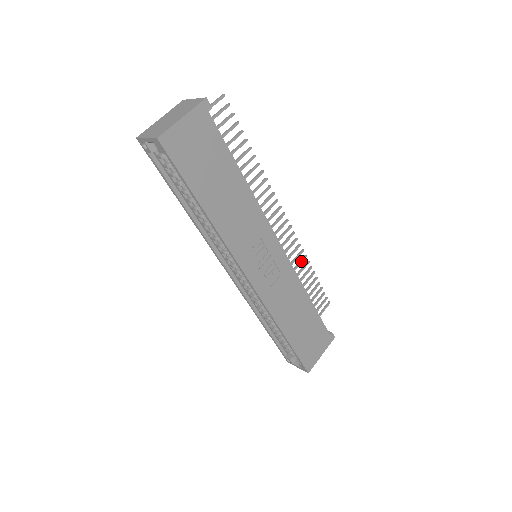
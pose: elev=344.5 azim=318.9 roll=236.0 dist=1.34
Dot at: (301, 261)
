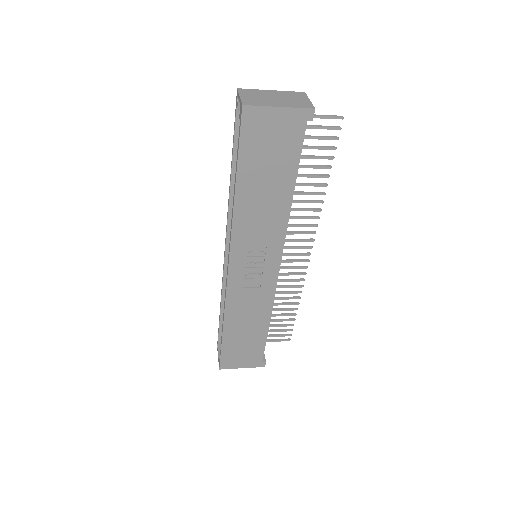
Dot at: (293, 292)
